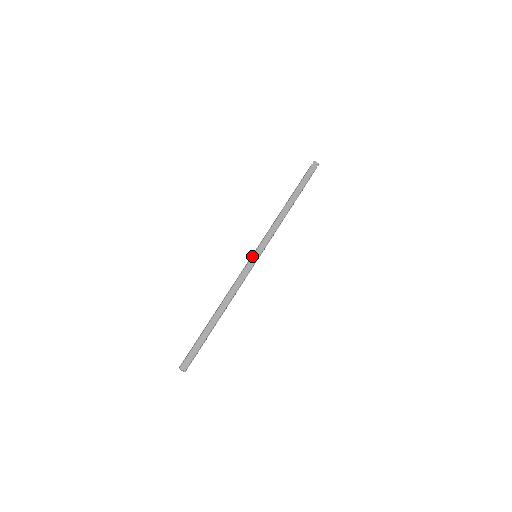
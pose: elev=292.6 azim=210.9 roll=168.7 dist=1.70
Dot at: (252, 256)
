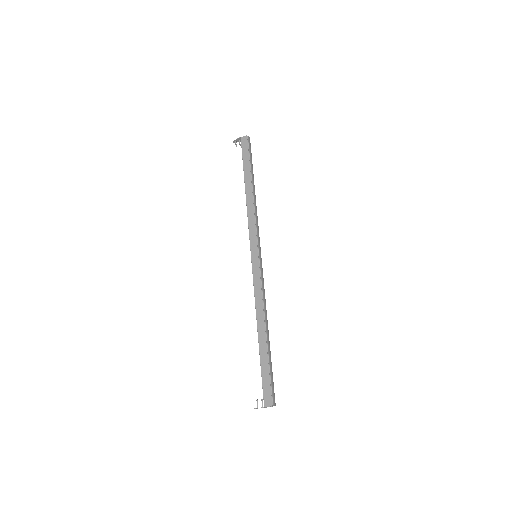
Dot at: (259, 258)
